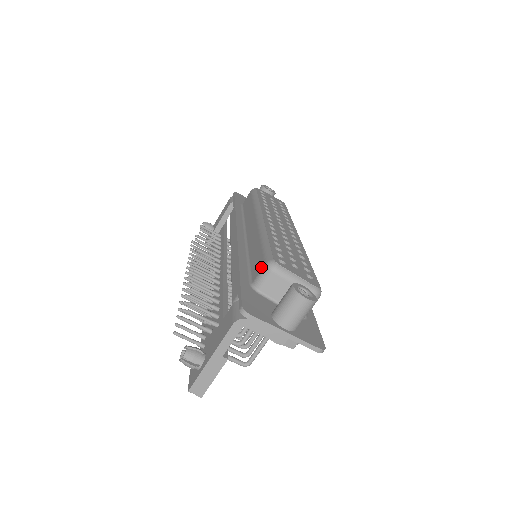
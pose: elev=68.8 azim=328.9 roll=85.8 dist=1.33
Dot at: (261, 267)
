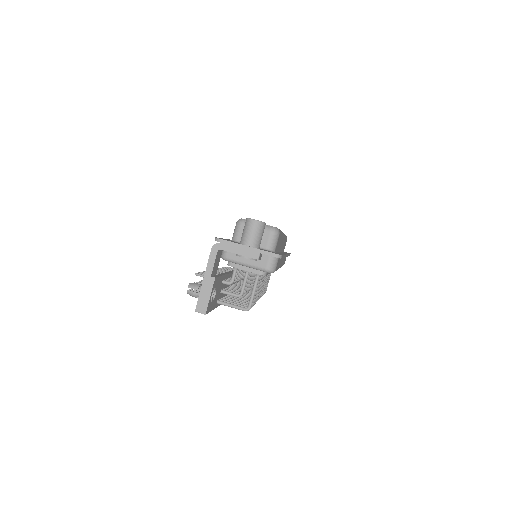
Dot at: (235, 227)
